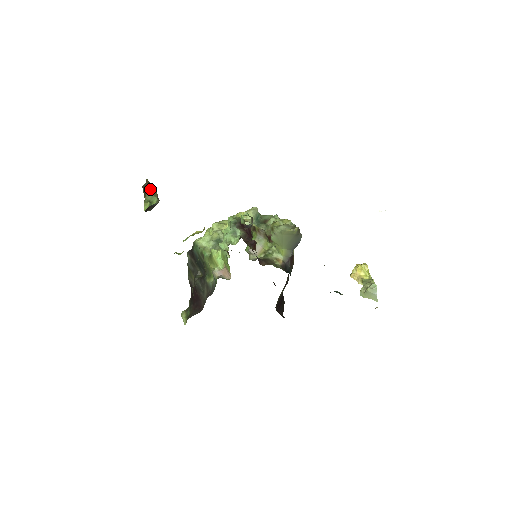
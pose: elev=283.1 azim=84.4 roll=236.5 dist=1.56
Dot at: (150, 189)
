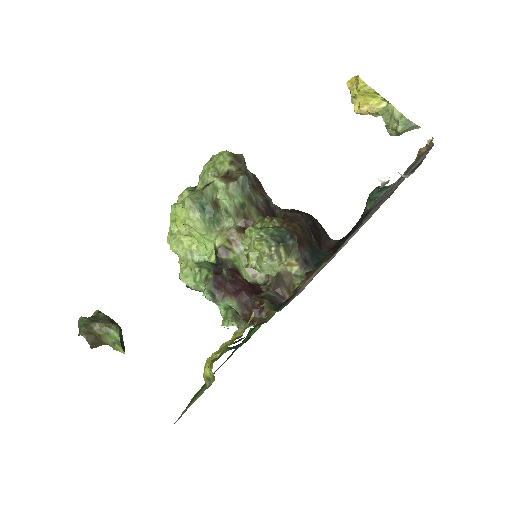
Dot at: (96, 333)
